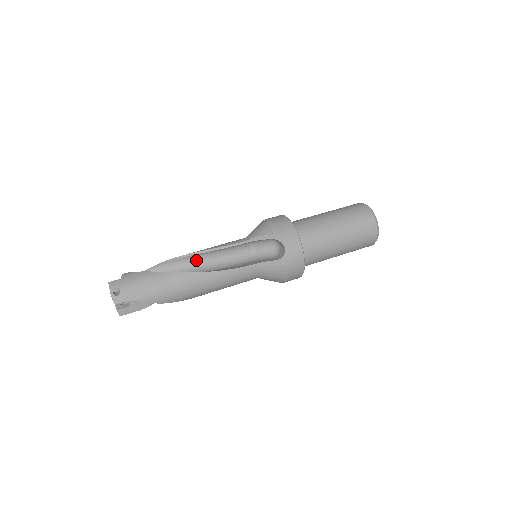
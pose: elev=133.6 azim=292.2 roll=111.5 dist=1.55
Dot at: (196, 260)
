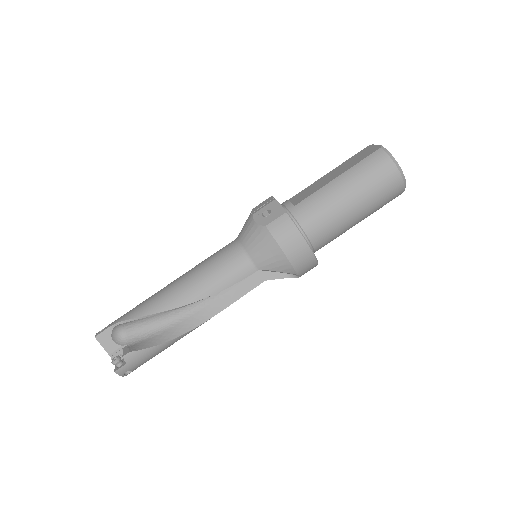
Dot at: occluded
